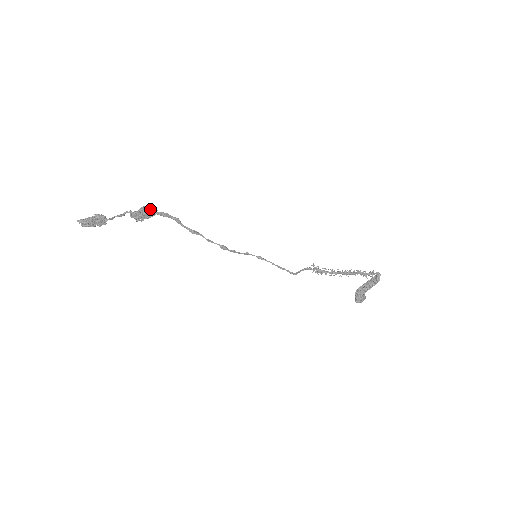
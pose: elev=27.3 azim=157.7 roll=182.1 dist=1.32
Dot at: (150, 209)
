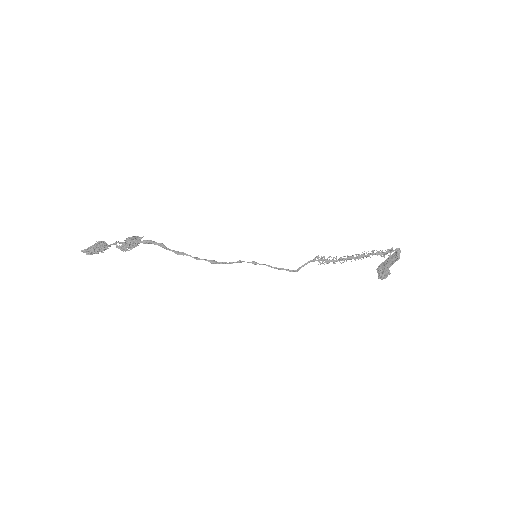
Dot at: (134, 239)
